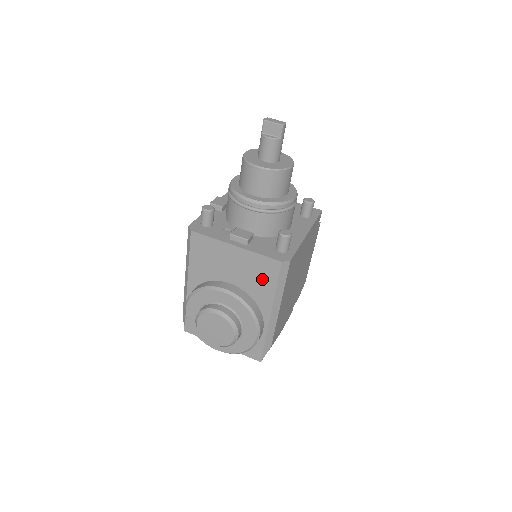
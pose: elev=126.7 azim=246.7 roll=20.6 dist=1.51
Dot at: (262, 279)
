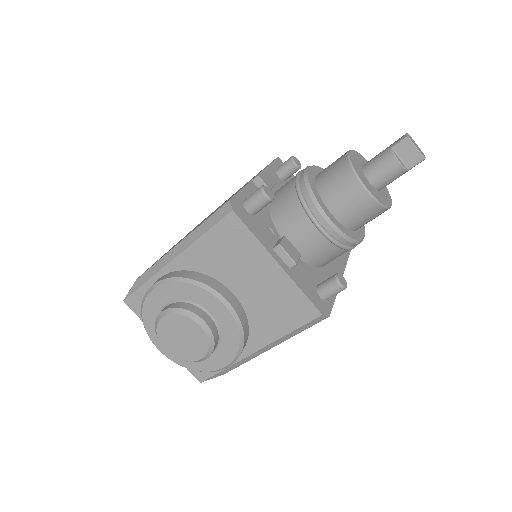
Dot at: (280, 315)
